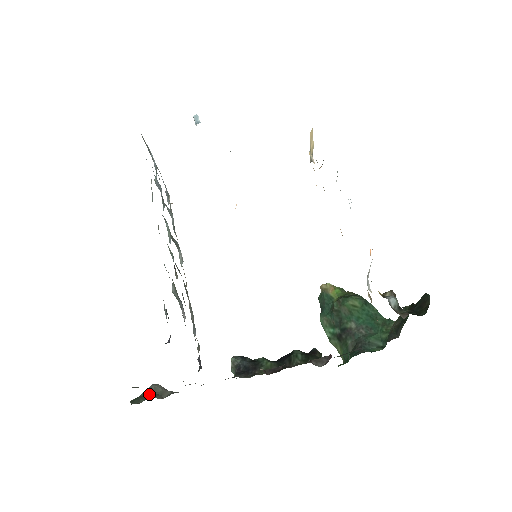
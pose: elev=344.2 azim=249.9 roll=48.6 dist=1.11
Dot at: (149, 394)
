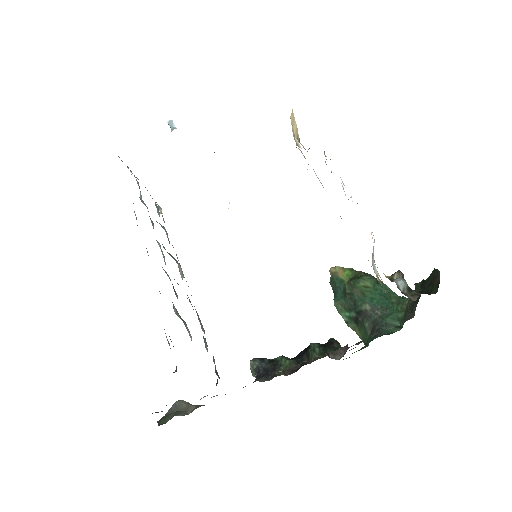
Dot at: (174, 412)
